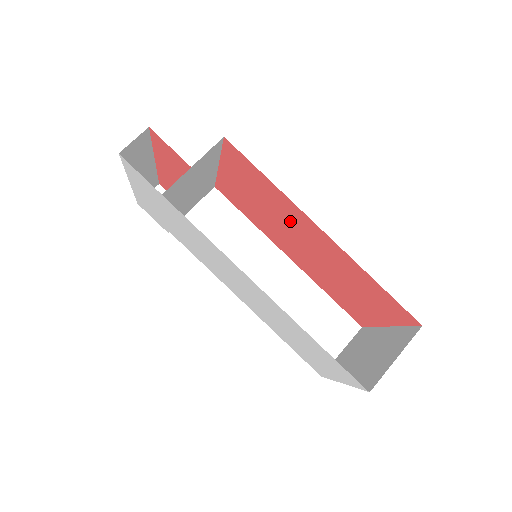
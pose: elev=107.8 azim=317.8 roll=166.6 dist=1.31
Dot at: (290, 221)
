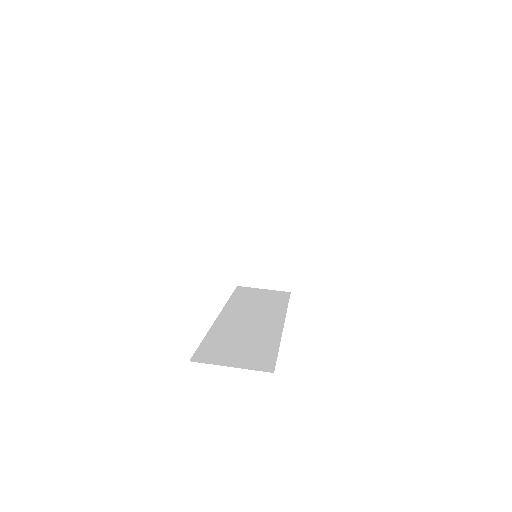
Dot at: occluded
